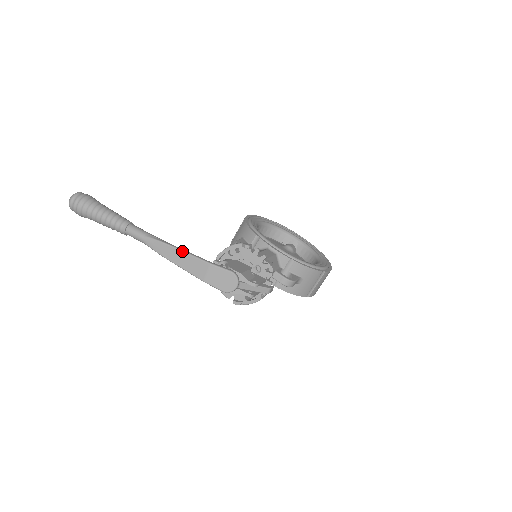
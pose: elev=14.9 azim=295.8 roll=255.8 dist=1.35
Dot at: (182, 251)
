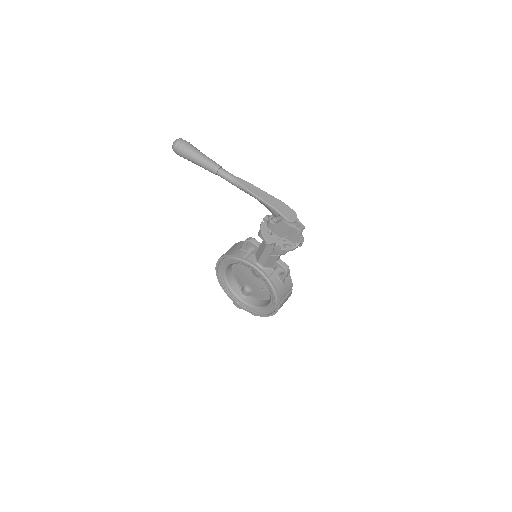
Dot at: (262, 190)
